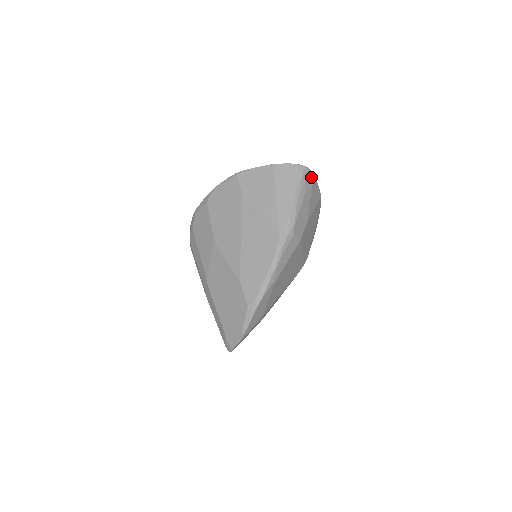
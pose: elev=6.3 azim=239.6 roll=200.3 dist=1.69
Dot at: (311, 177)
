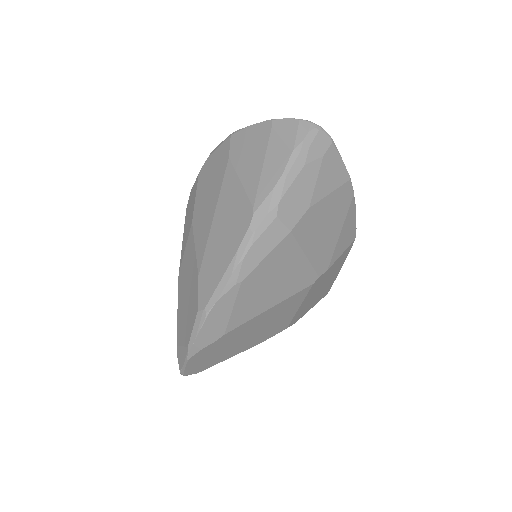
Dot at: (324, 141)
